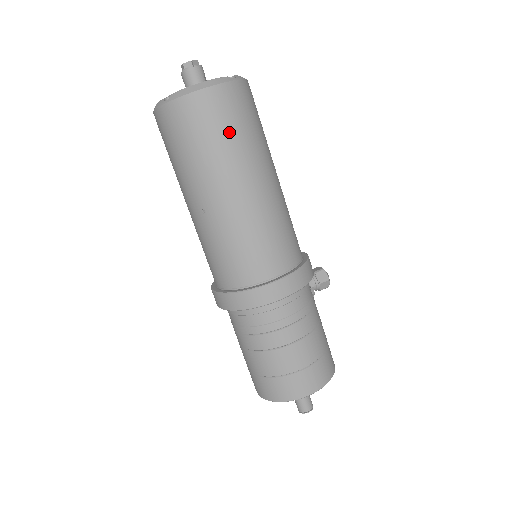
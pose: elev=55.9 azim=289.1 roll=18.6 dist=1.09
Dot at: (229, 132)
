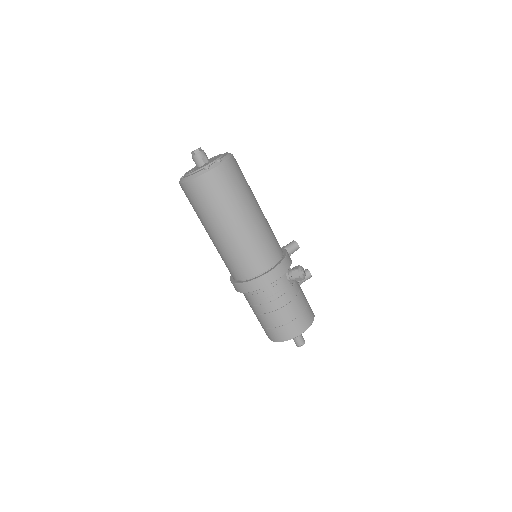
Dot at: (207, 203)
